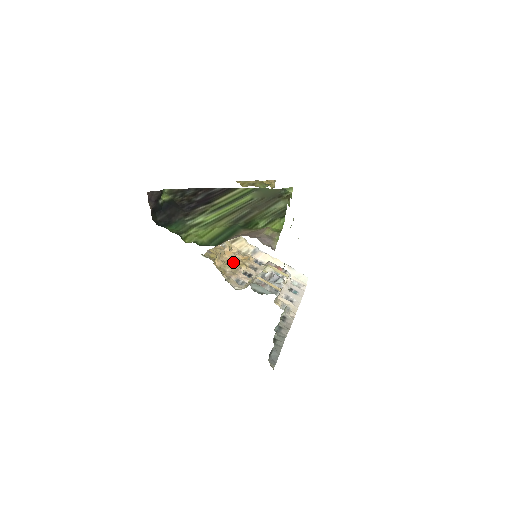
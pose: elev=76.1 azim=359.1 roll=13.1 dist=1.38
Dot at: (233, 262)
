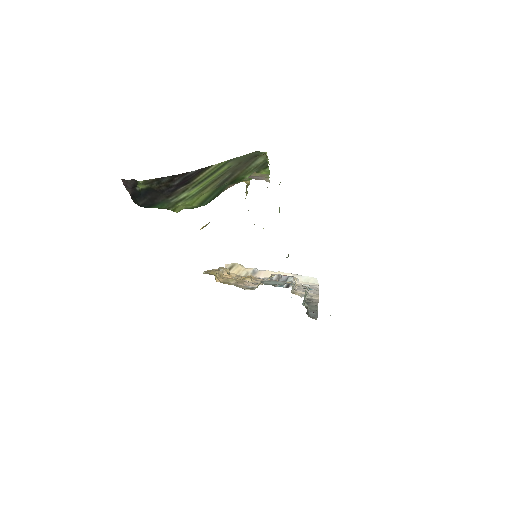
Dot at: occluded
